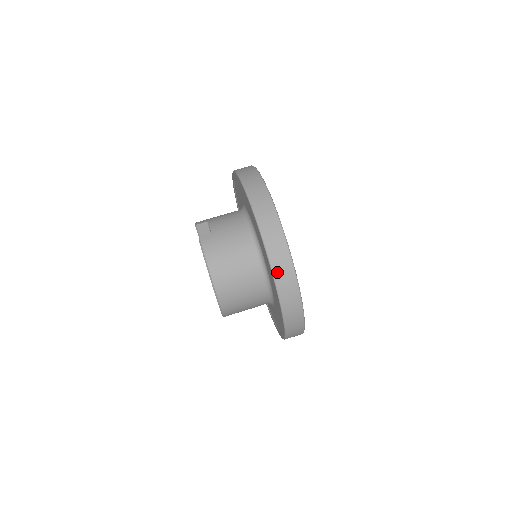
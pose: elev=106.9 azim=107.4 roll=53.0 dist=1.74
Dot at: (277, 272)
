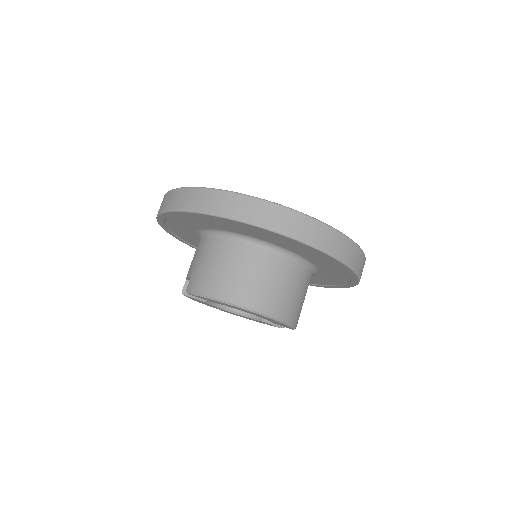
Dot at: (243, 216)
